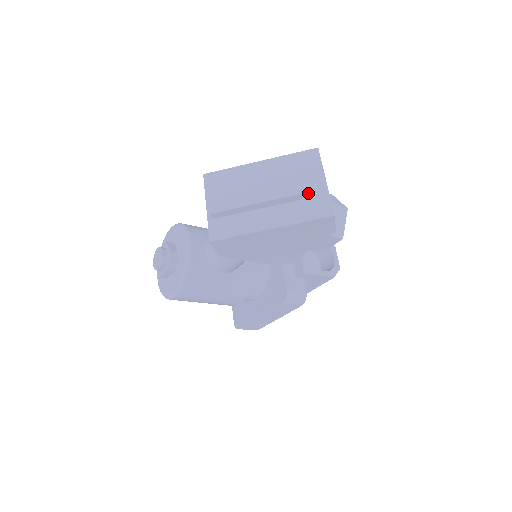
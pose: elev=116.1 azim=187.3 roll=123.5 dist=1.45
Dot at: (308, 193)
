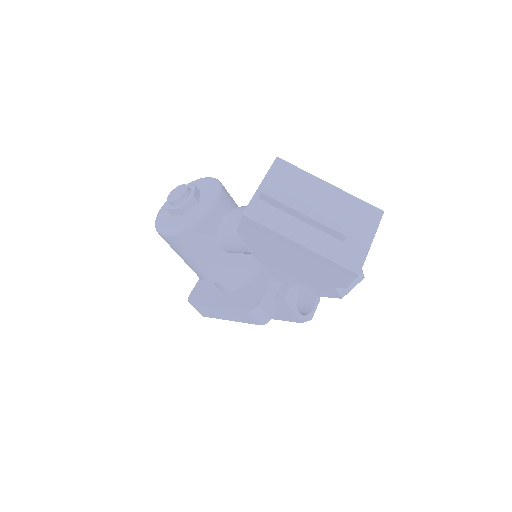
Dot at: (351, 240)
